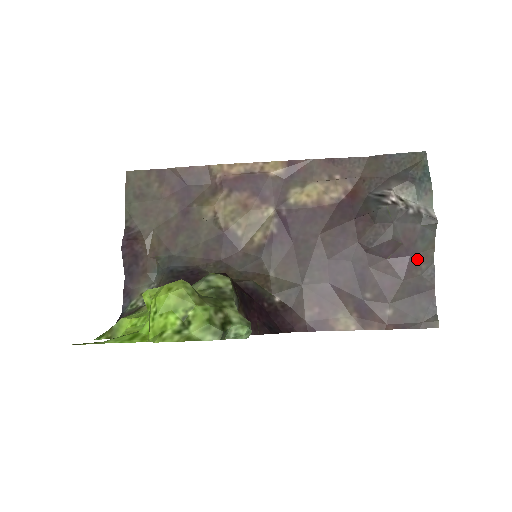
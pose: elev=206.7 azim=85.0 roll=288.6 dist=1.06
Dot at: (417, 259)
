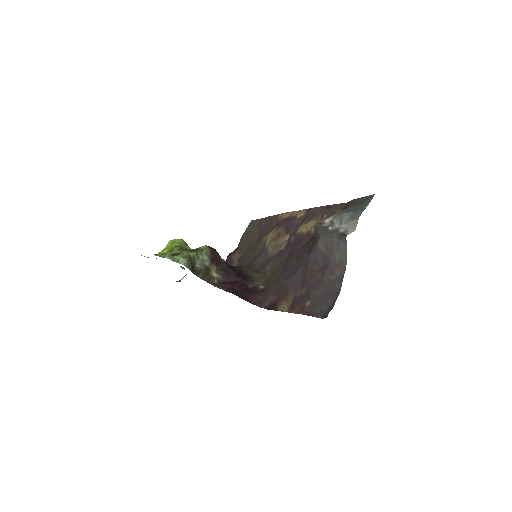
Dot at: (334, 266)
